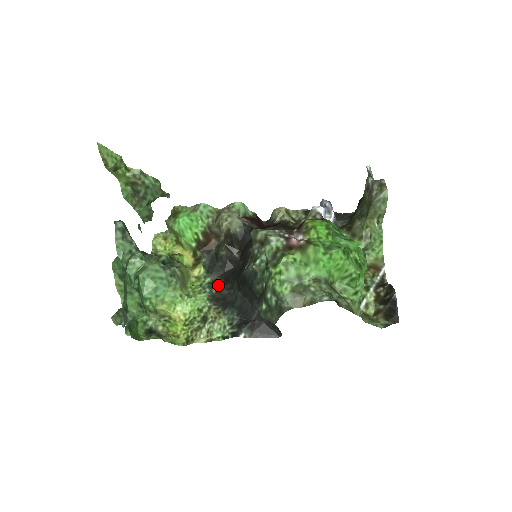
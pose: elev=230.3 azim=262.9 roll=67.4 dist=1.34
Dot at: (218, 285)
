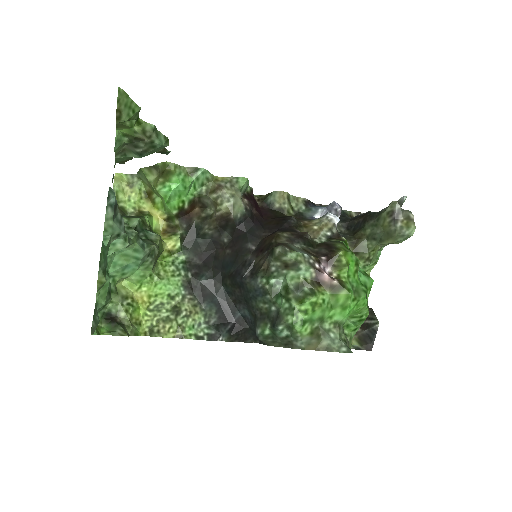
Dot at: (195, 268)
